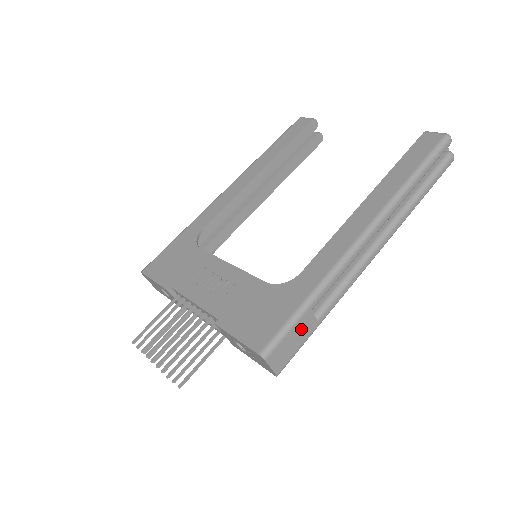
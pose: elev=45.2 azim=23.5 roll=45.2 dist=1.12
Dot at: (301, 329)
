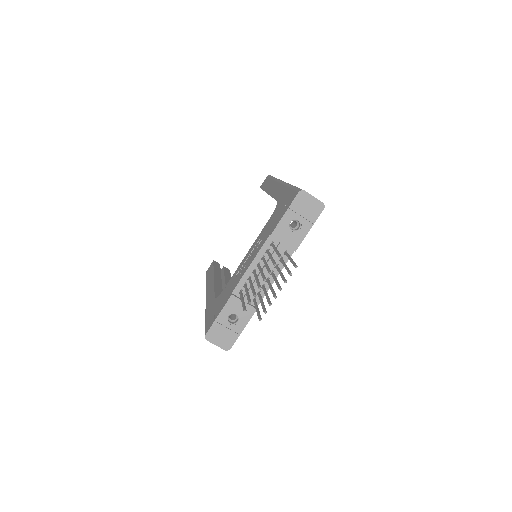
Dot at: occluded
